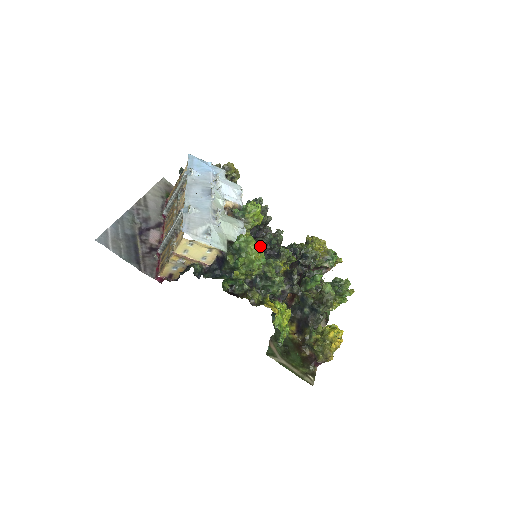
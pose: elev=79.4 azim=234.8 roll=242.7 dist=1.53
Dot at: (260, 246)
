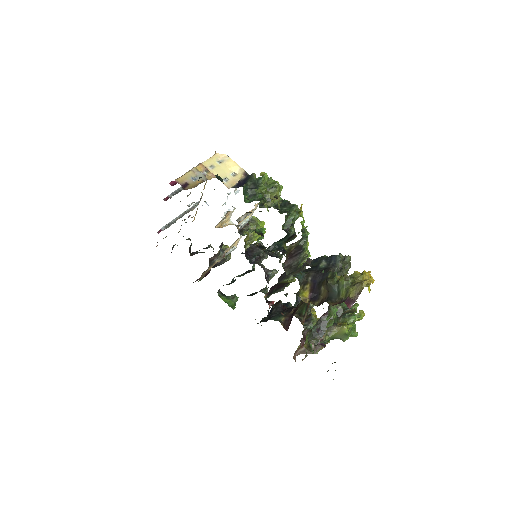
Dot at: occluded
